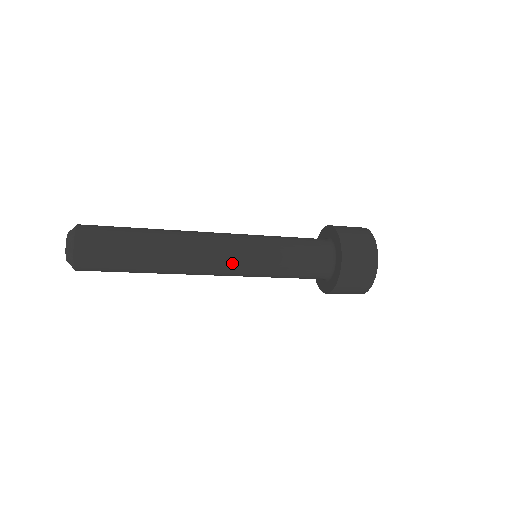
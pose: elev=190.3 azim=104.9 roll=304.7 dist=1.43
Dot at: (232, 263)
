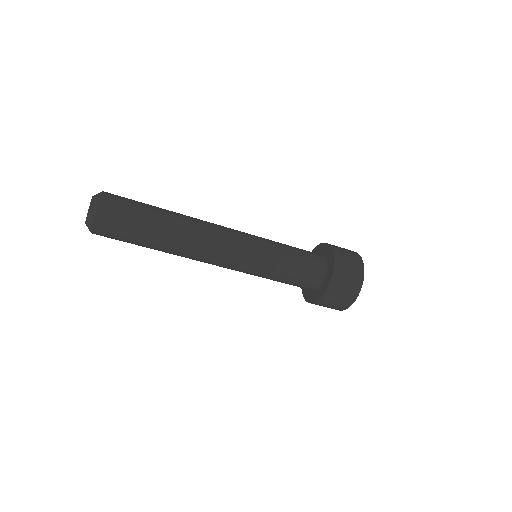
Dot at: (233, 262)
